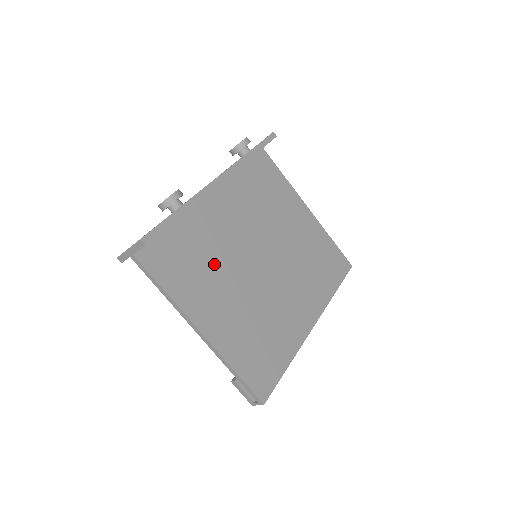
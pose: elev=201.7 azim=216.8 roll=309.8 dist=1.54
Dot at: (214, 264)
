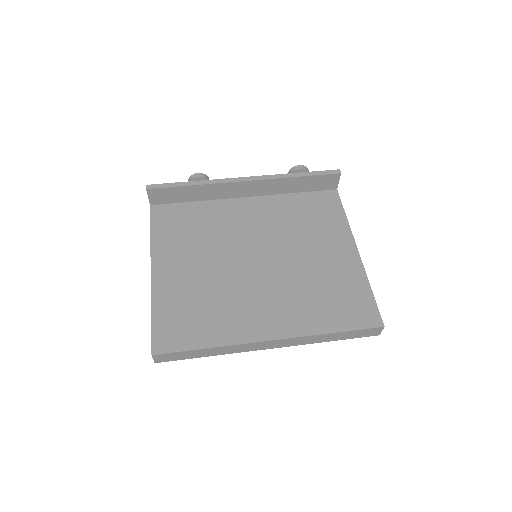
Dot at: (206, 239)
